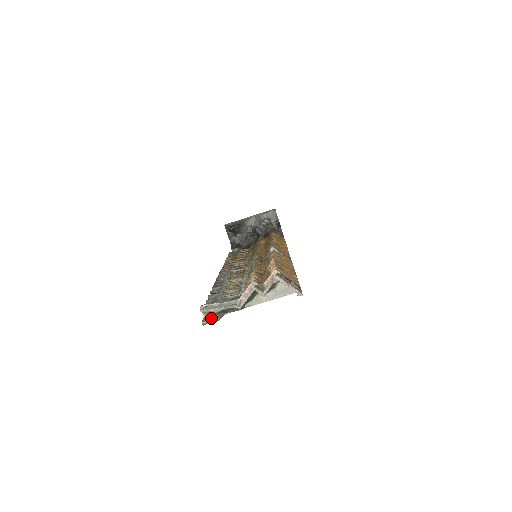
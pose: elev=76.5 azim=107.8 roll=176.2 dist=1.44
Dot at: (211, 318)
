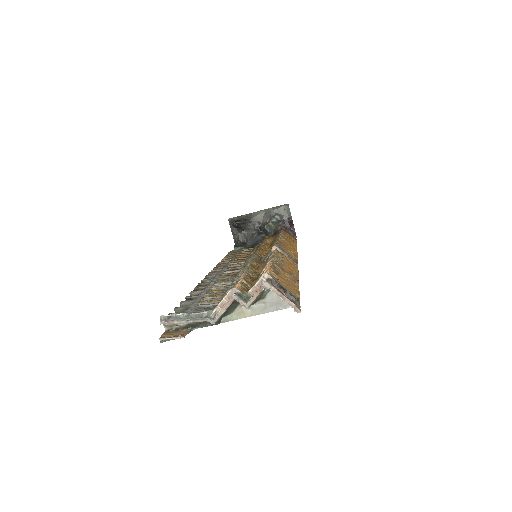
Dot at: (173, 333)
